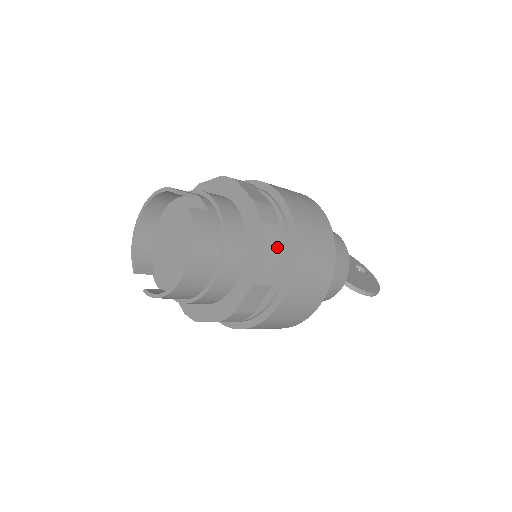
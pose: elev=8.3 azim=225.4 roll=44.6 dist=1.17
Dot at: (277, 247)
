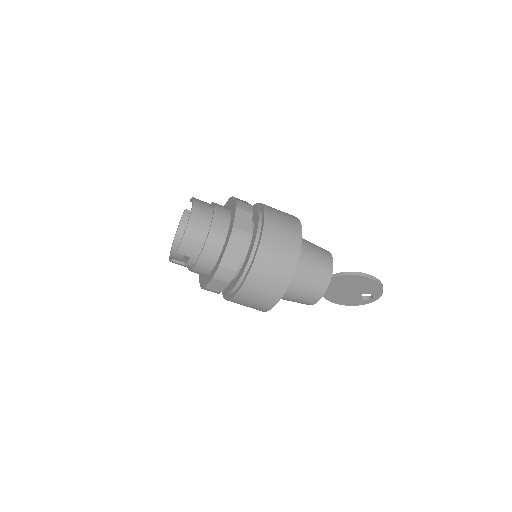
Dot at: occluded
